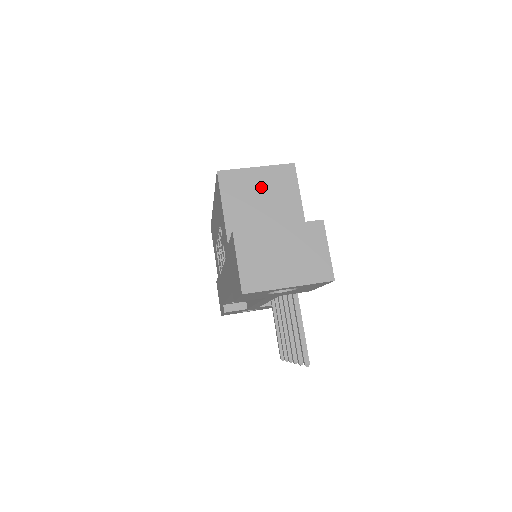
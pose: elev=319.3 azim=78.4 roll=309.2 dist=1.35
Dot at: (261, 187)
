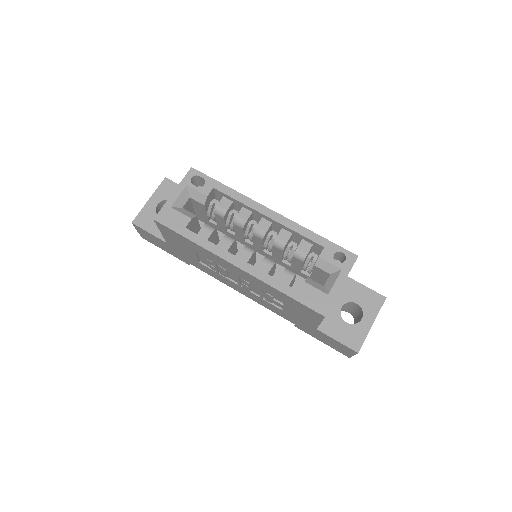
Dot at: occluded
